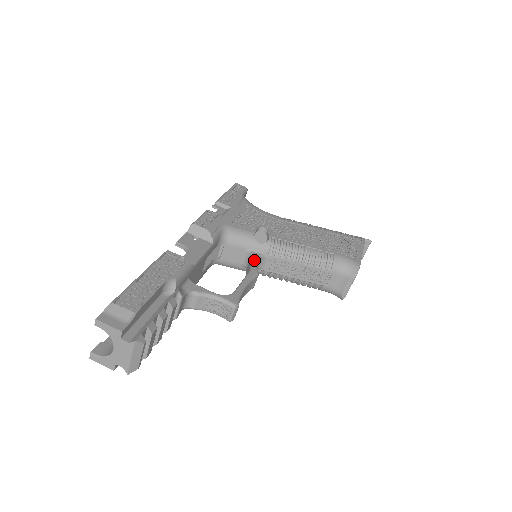
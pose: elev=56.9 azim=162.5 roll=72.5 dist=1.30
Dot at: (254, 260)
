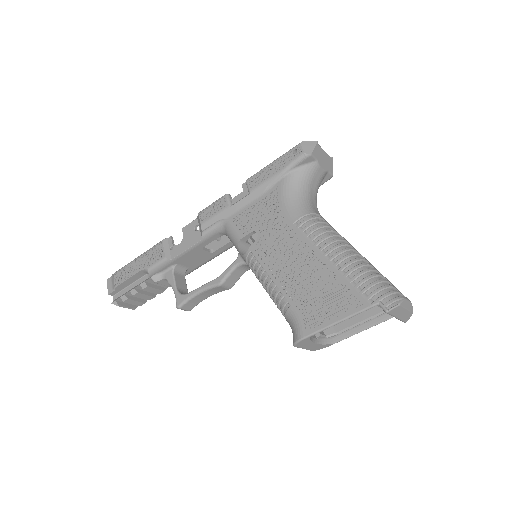
Dot at: (230, 267)
